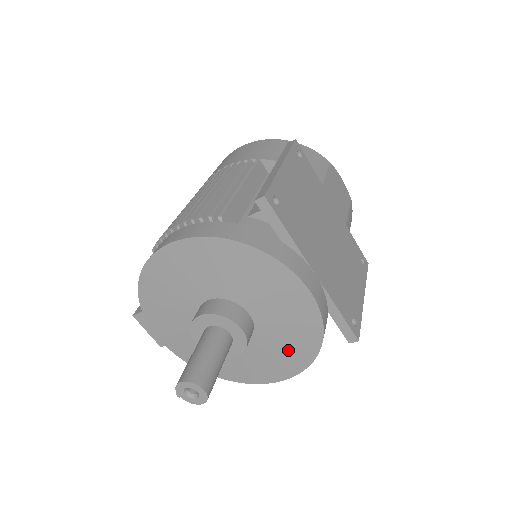
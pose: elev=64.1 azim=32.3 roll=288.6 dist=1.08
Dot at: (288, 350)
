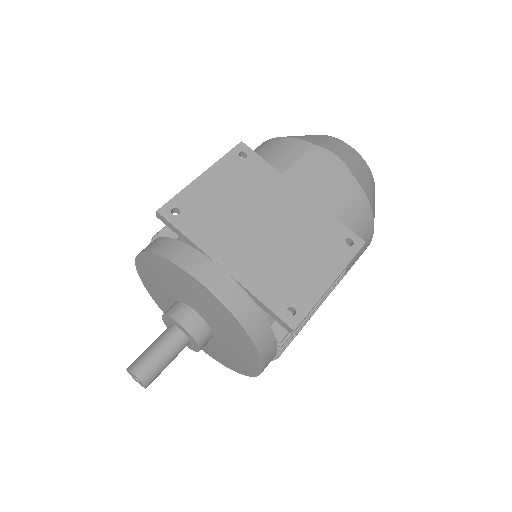
Dot at: (238, 343)
